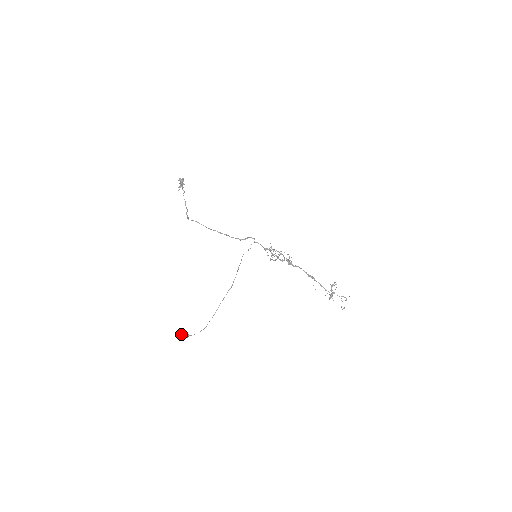
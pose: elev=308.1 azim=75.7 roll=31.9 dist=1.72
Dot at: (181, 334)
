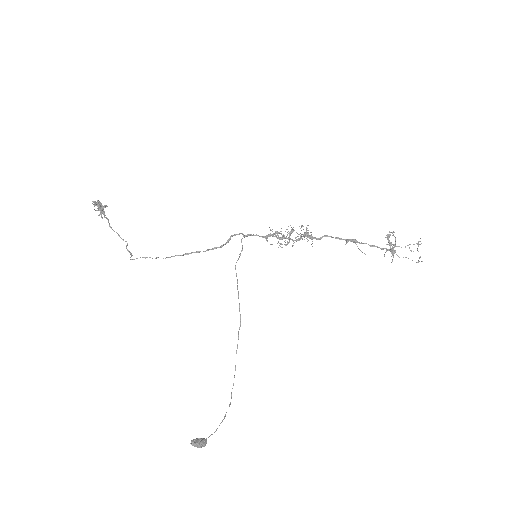
Dot at: (194, 446)
